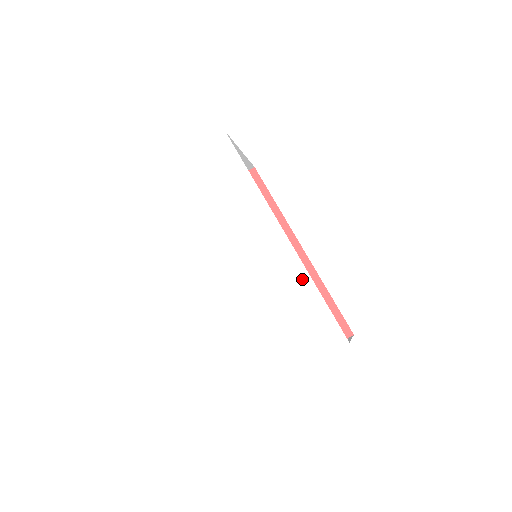
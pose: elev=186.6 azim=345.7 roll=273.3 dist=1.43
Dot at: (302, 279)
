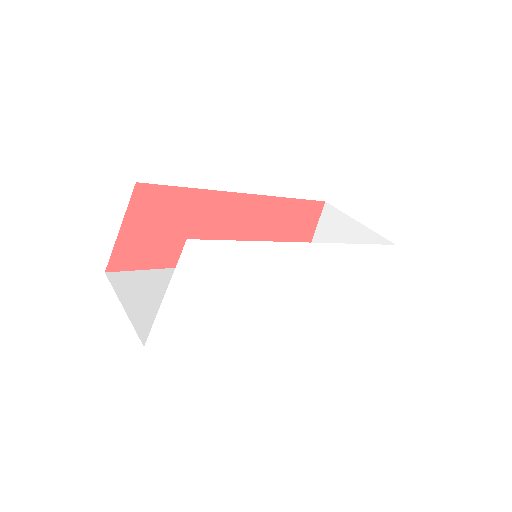
Dot at: (346, 251)
